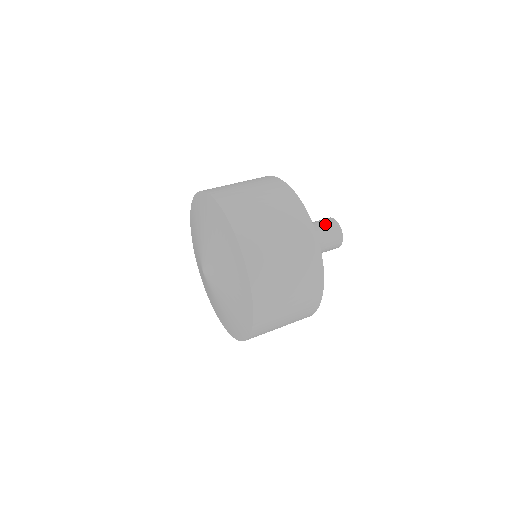
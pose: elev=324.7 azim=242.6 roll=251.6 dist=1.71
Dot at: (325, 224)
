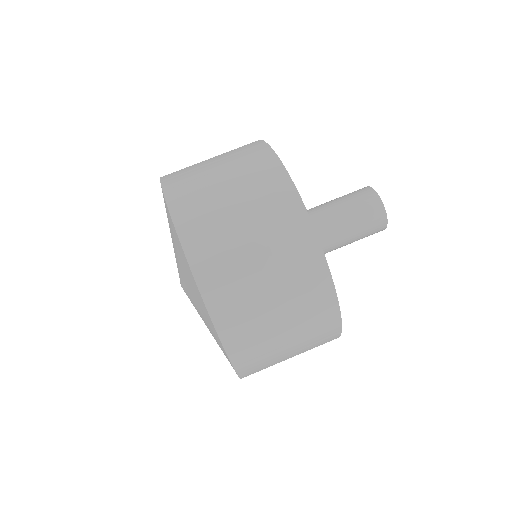
Dot at: (369, 230)
